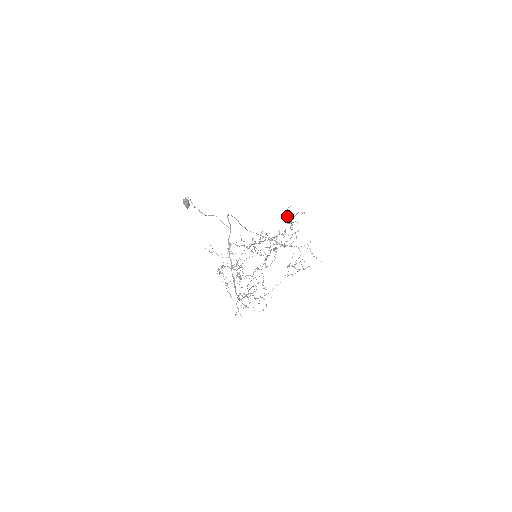
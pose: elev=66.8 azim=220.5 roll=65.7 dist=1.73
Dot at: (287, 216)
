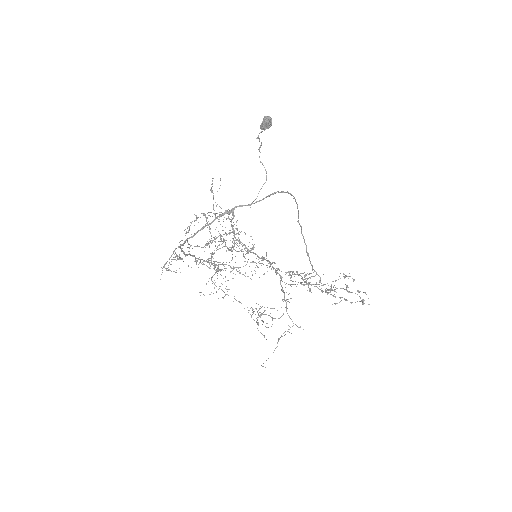
Dot at: (338, 279)
